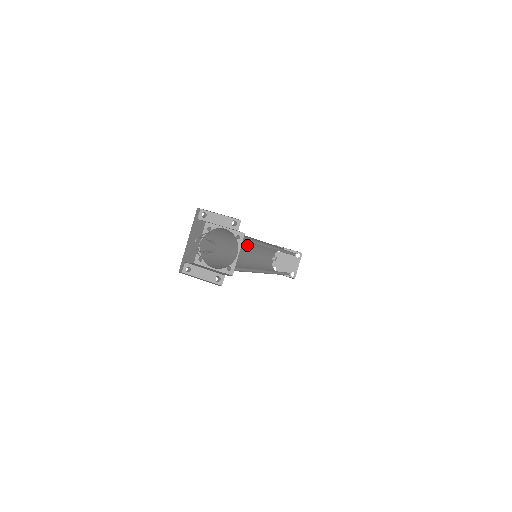
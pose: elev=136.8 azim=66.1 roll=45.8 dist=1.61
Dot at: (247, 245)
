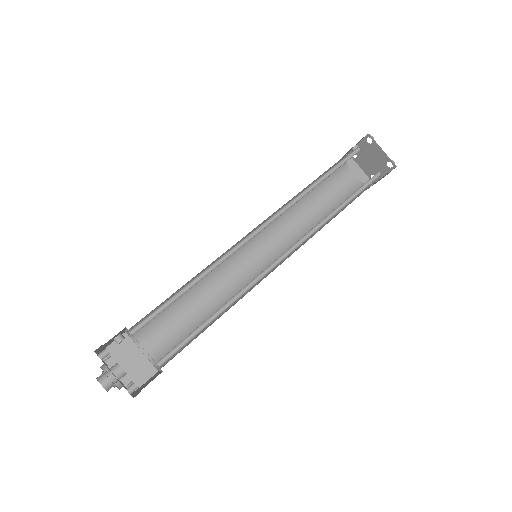
Dot at: (253, 232)
